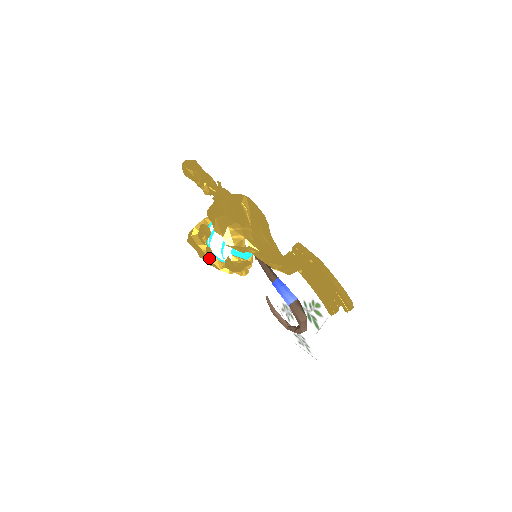
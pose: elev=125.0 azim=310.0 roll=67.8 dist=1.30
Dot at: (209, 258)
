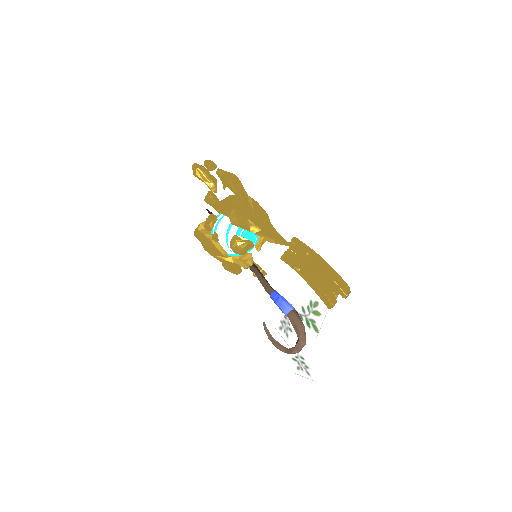
Dot at: (214, 245)
